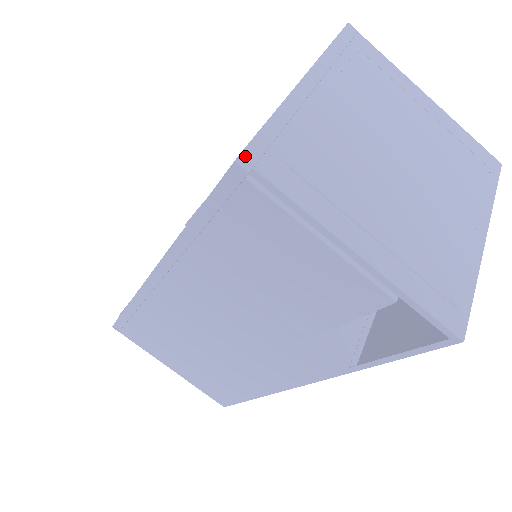
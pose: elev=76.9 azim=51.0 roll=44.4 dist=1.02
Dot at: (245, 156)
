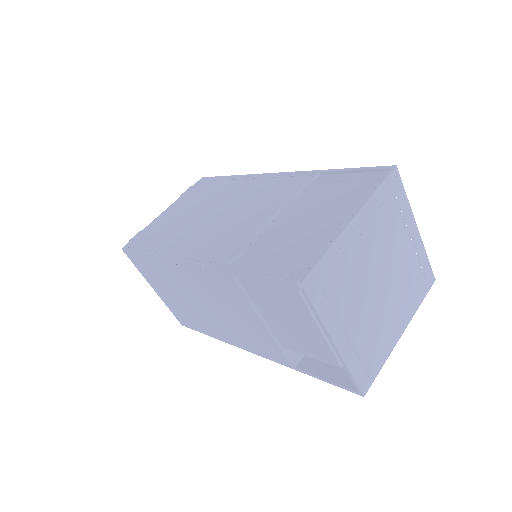
Dot at: (304, 283)
